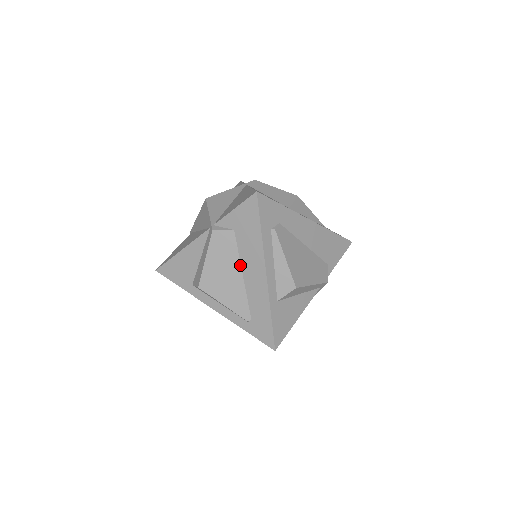
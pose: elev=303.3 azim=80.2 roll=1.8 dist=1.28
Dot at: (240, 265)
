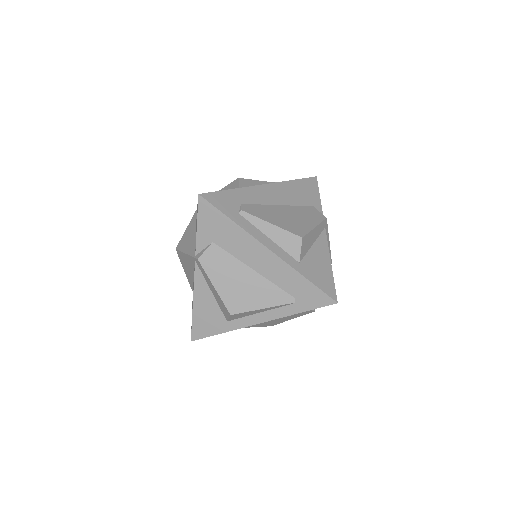
Dot at: (244, 264)
